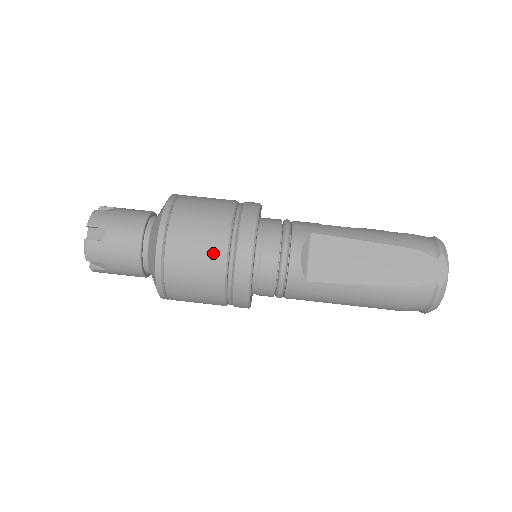
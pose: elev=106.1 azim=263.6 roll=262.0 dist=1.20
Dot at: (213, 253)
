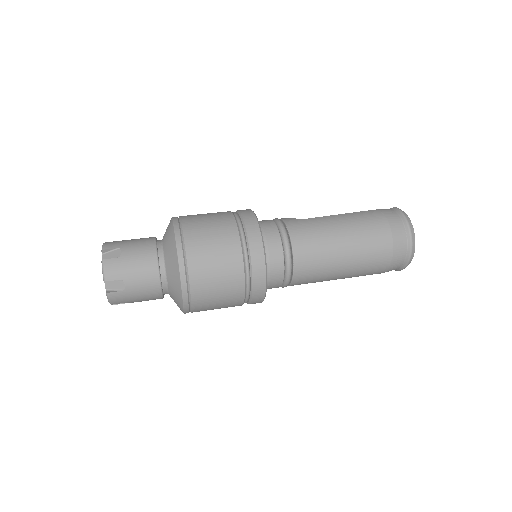
Dot at: occluded
